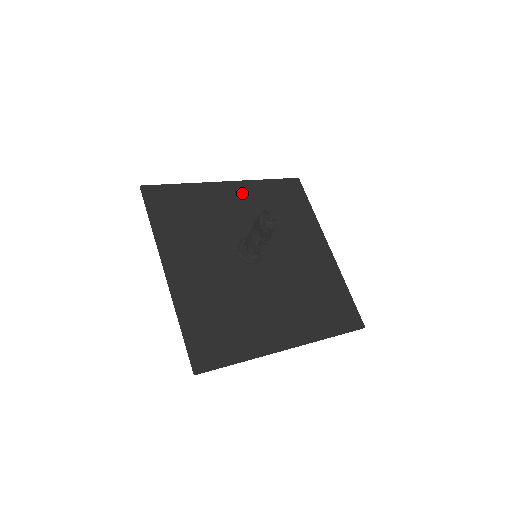
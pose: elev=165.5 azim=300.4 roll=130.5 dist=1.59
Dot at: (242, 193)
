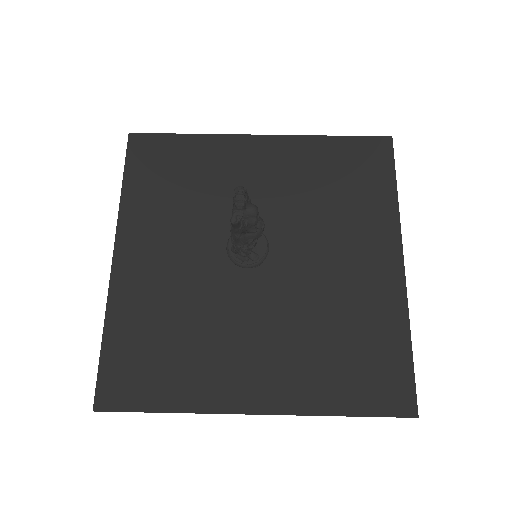
Dot at: (278, 154)
